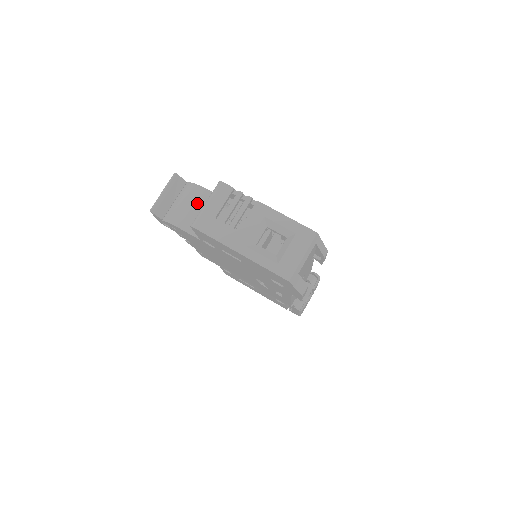
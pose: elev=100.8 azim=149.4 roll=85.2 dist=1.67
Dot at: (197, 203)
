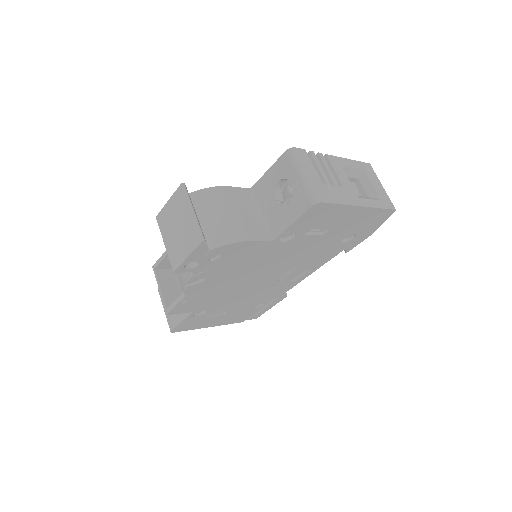
Dot at: (235, 205)
